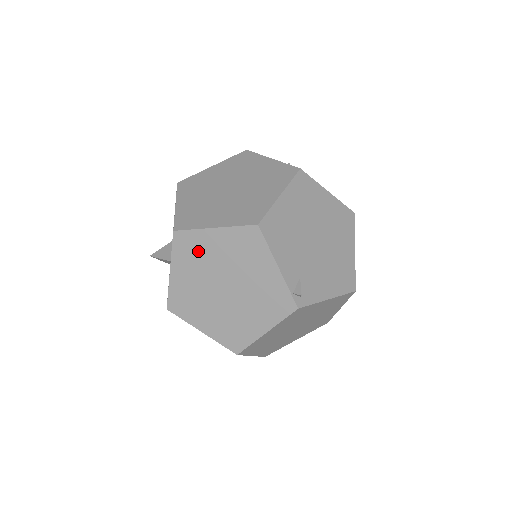
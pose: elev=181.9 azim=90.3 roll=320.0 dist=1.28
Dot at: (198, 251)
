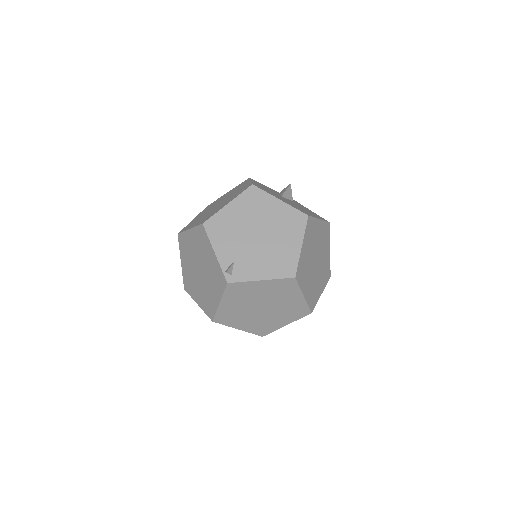
Dot at: (187, 246)
